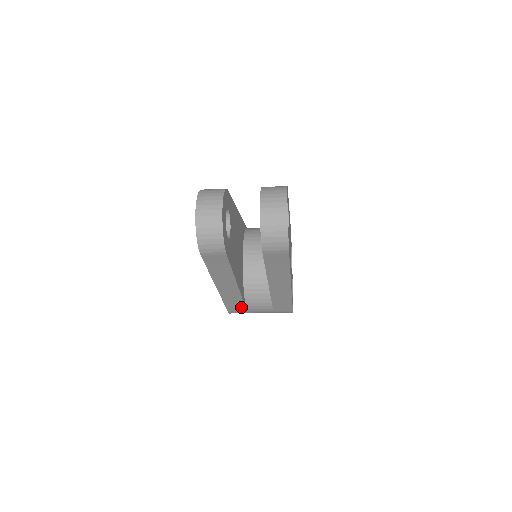
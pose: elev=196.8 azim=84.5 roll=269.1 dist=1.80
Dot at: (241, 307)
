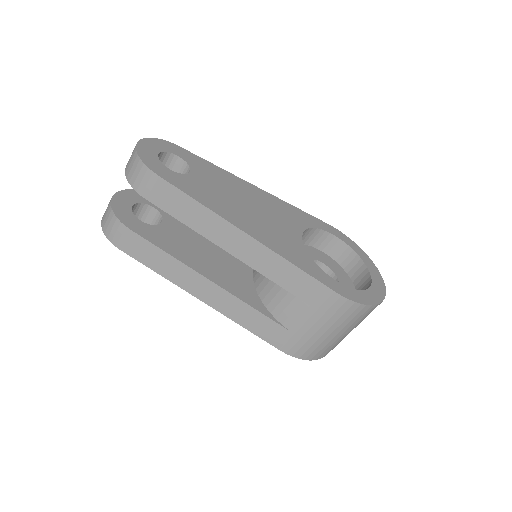
Dot at: (277, 328)
